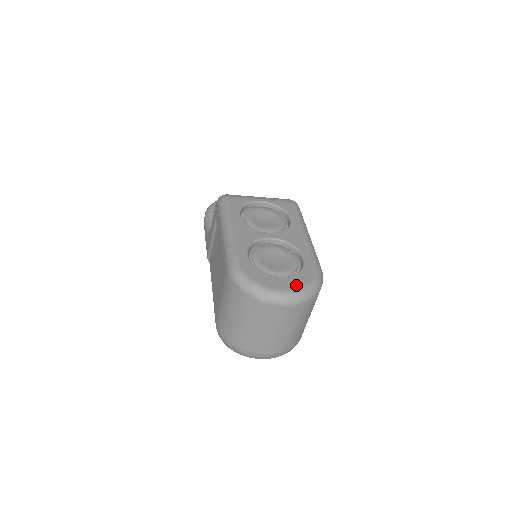
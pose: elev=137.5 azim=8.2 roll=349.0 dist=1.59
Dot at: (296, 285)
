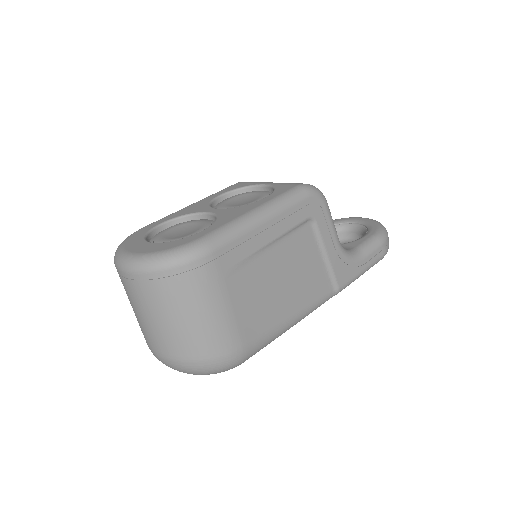
Dot at: (146, 250)
